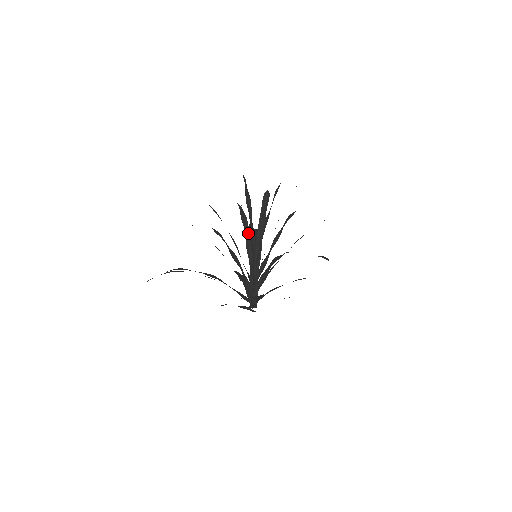
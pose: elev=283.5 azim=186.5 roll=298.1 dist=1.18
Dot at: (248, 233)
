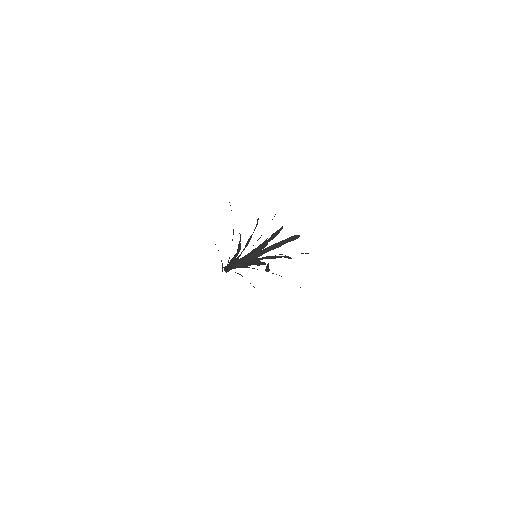
Dot at: (273, 258)
